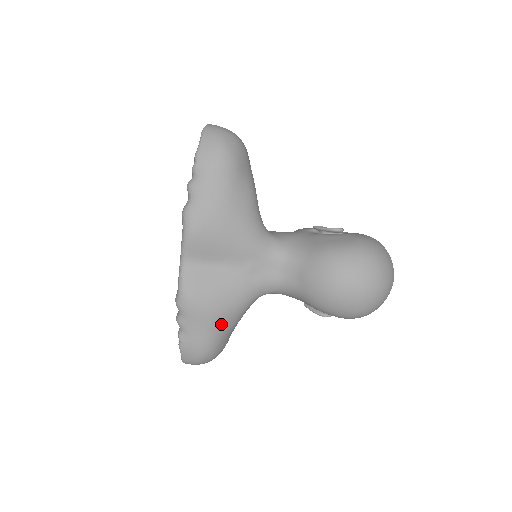
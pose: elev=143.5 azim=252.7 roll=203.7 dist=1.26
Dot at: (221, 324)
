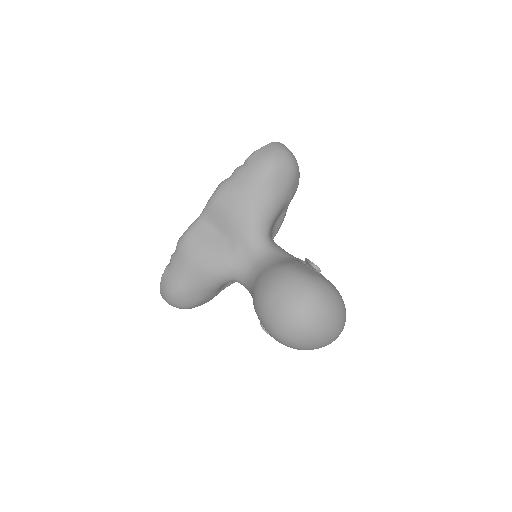
Dot at: (193, 276)
